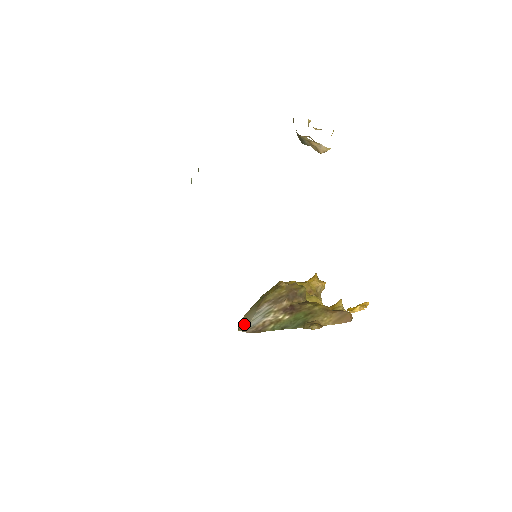
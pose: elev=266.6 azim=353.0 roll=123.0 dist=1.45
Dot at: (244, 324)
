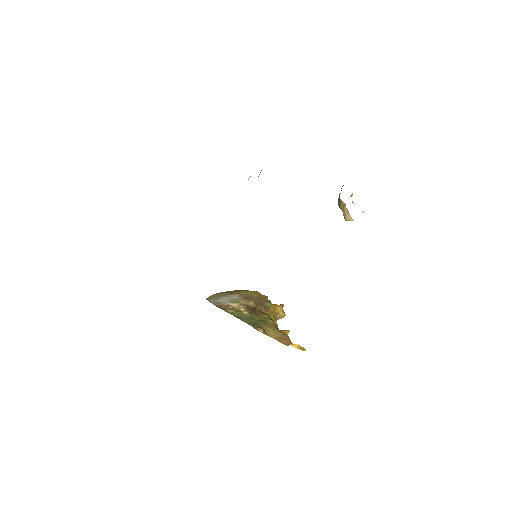
Dot at: (213, 298)
